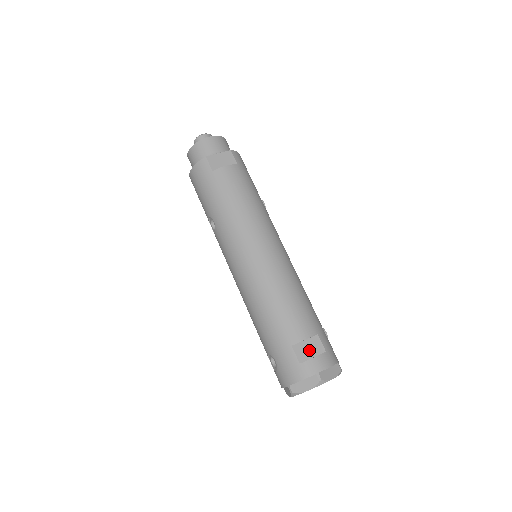
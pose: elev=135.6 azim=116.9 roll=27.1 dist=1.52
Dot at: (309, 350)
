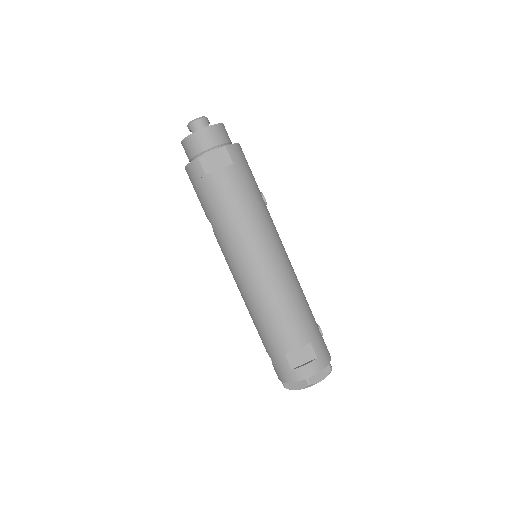
Dot at: (301, 357)
